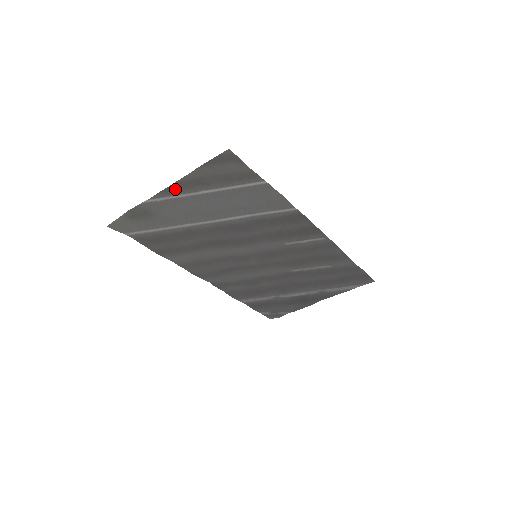
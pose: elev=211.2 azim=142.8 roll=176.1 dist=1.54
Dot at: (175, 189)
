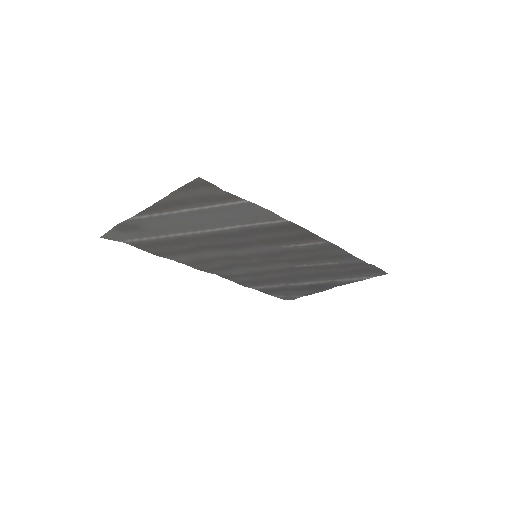
Dot at: (155, 209)
